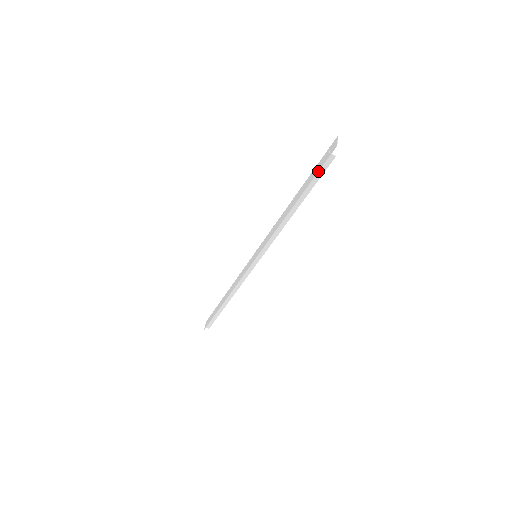
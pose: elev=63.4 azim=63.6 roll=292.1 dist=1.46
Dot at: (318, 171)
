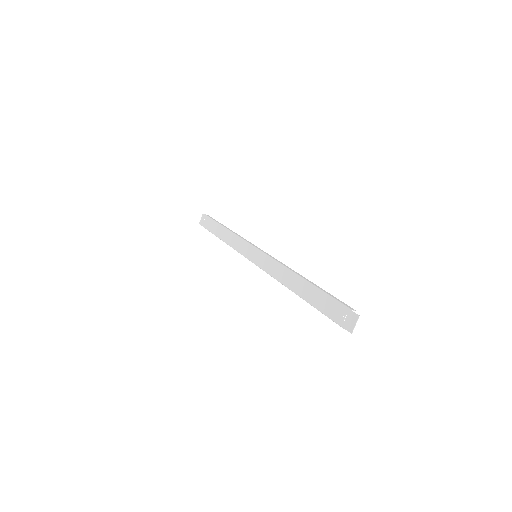
Dot at: (328, 317)
